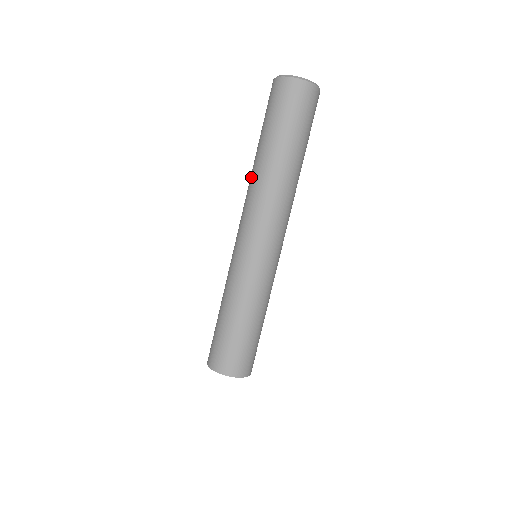
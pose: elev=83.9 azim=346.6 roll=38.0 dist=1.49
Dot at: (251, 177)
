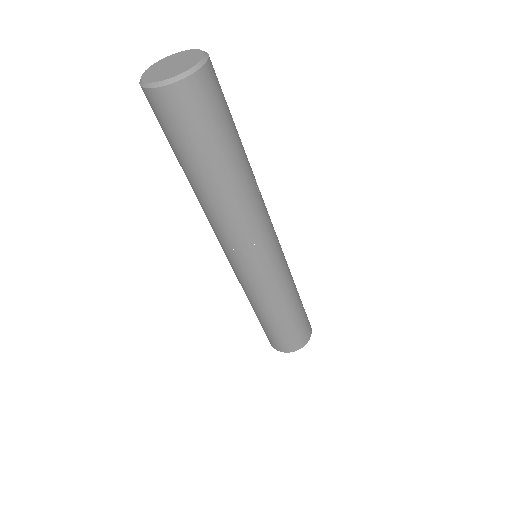
Dot at: occluded
